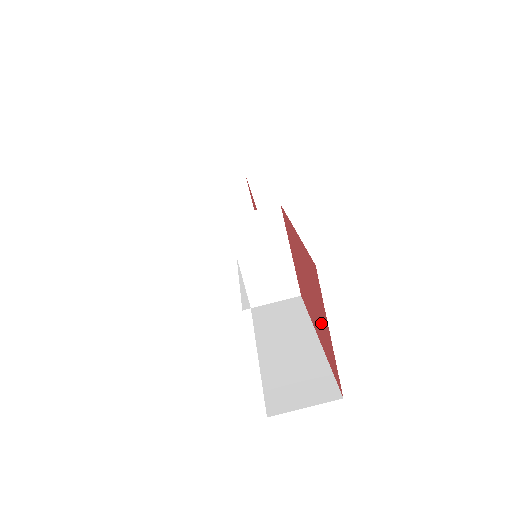
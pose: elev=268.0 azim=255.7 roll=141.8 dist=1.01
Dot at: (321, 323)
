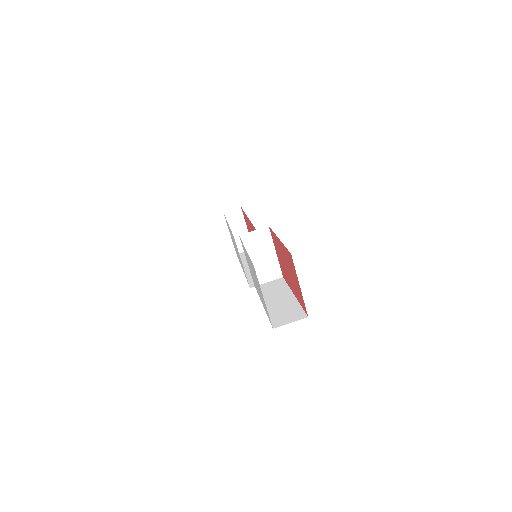
Dot at: (295, 284)
